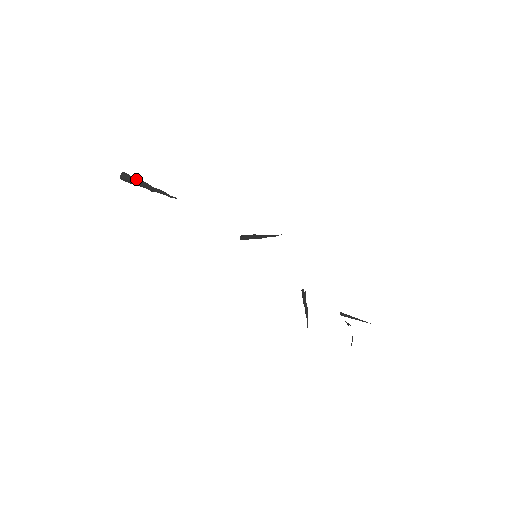
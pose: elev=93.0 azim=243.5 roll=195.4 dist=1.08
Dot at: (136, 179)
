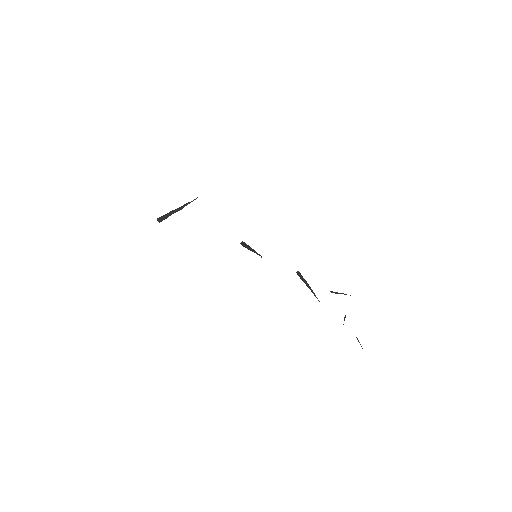
Dot at: (169, 212)
